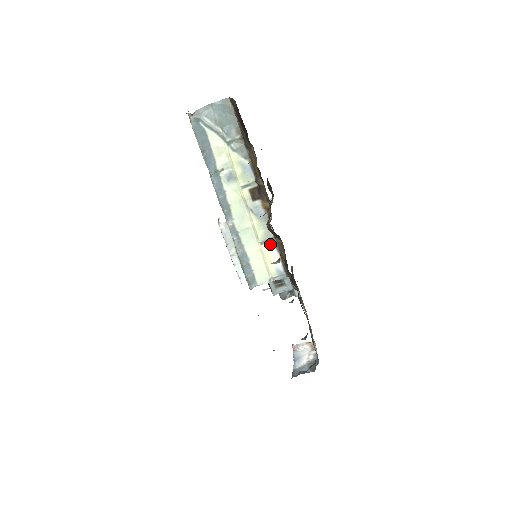
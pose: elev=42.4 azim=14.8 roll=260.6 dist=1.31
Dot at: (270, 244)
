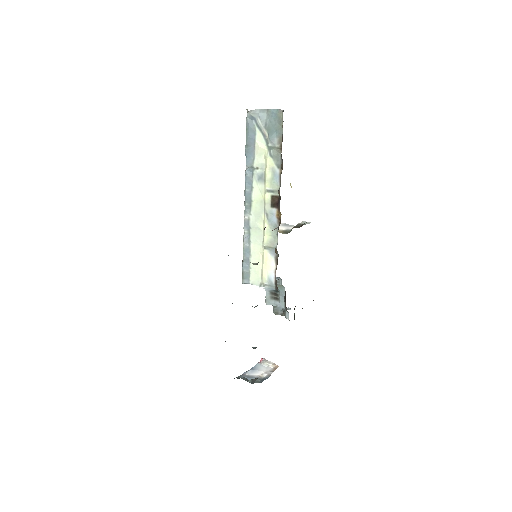
Dot at: (272, 252)
